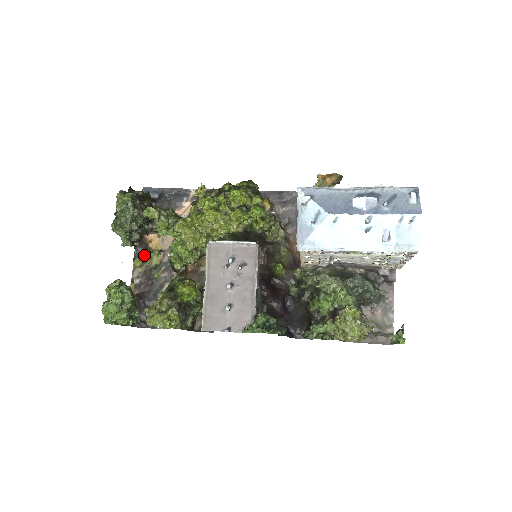
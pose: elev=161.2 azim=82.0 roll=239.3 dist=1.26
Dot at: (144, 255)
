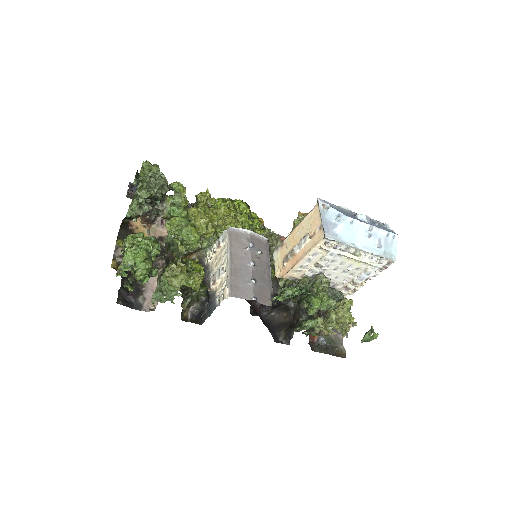
Dot at: occluded
